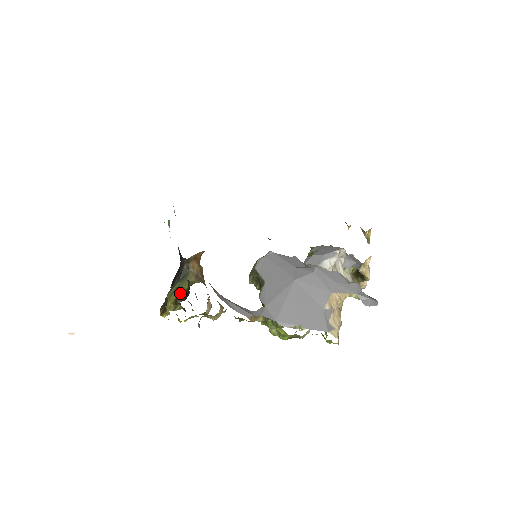
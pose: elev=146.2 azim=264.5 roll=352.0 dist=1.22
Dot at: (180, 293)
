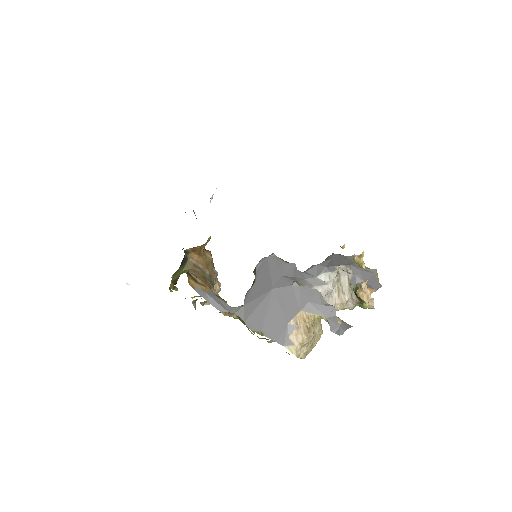
Dot at: (176, 278)
